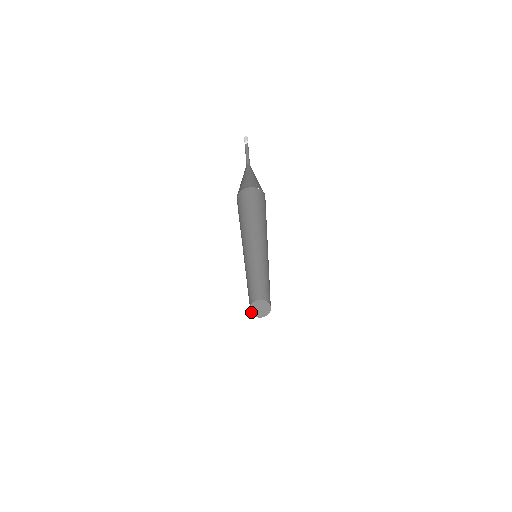
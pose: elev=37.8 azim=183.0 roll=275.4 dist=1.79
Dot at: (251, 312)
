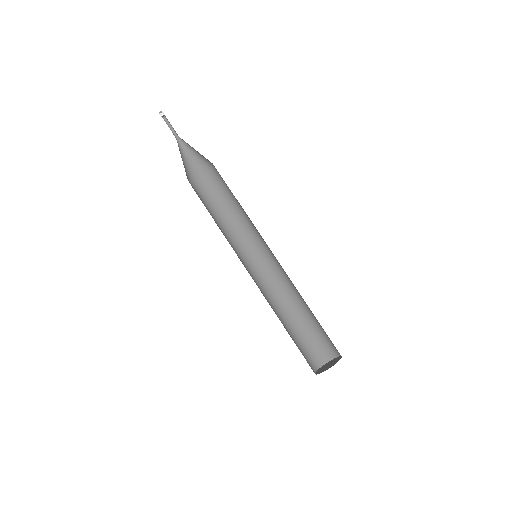
Dot at: occluded
